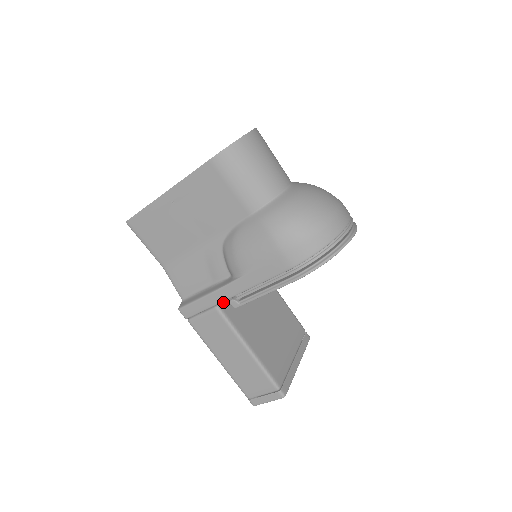
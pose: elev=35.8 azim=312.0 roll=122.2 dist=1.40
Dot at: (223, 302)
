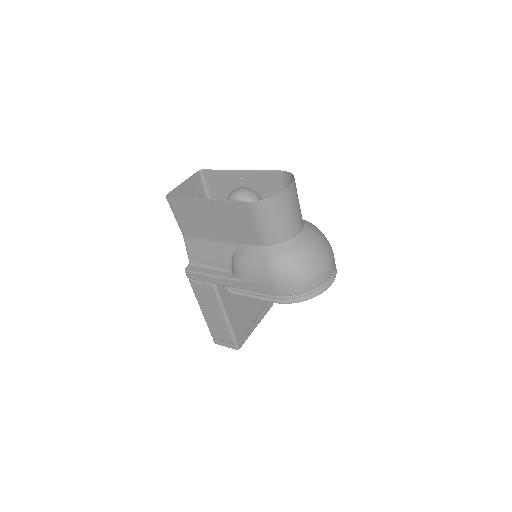
Dot at: occluded
